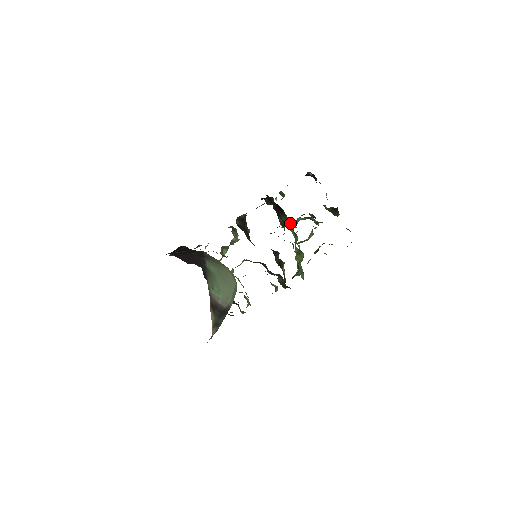
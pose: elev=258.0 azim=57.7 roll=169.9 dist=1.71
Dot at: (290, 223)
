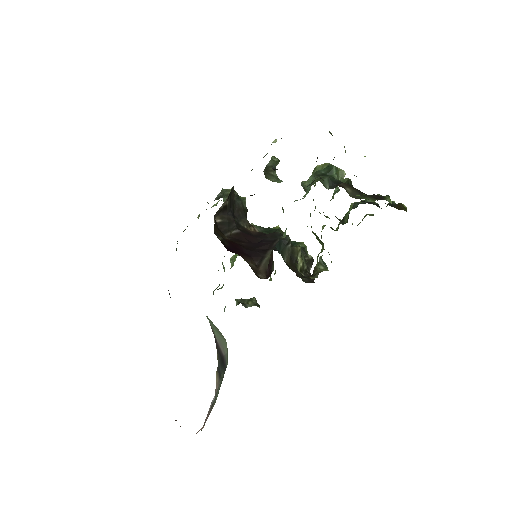
Dot at: occluded
